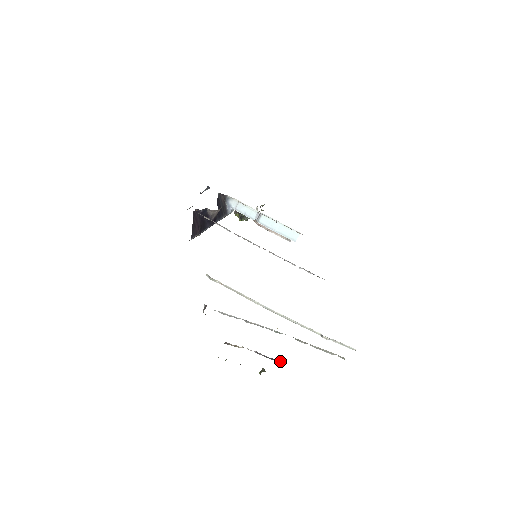
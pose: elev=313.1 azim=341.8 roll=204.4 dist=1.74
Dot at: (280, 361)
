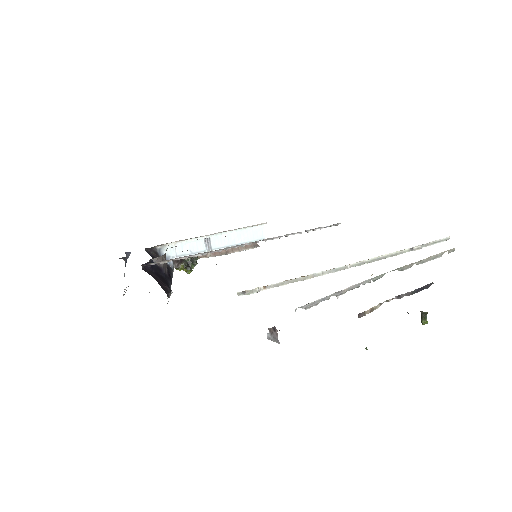
Dot at: (427, 284)
